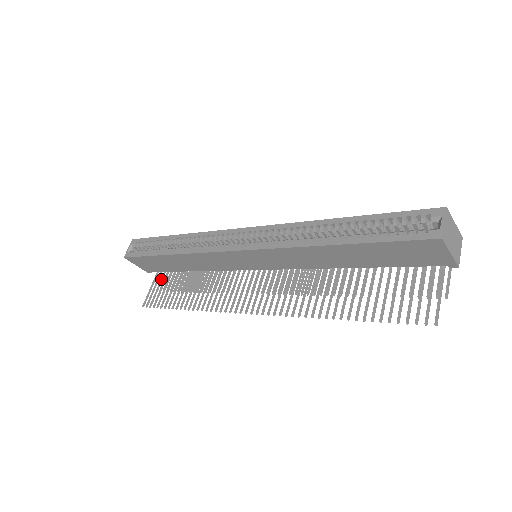
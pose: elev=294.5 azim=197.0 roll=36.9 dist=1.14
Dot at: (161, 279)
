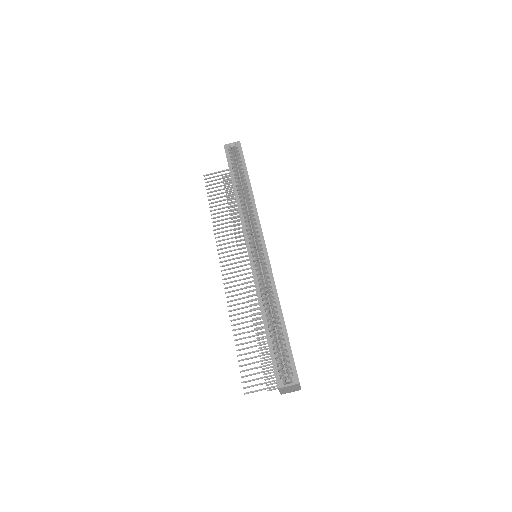
Dot at: (228, 177)
